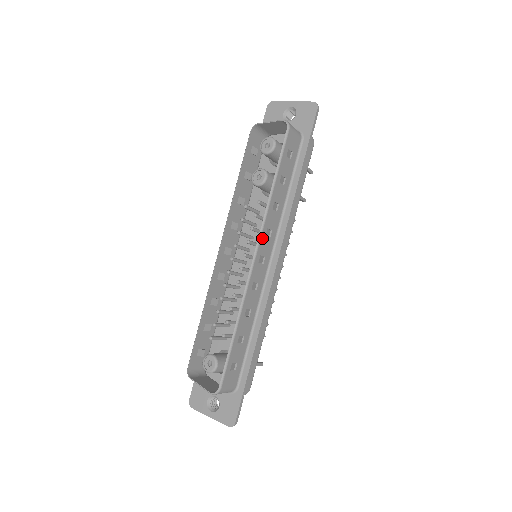
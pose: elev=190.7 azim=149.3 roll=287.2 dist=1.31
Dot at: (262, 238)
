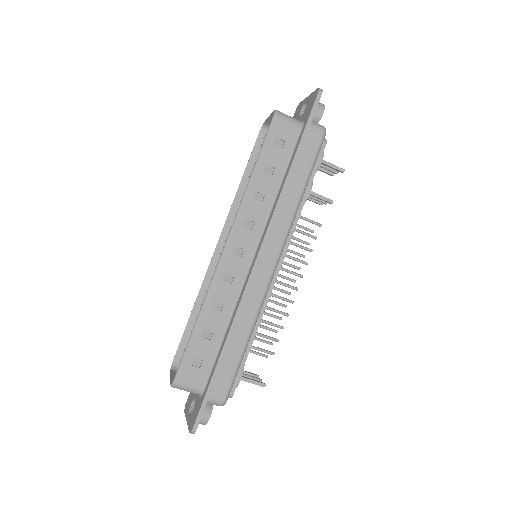
Dot at: (237, 227)
